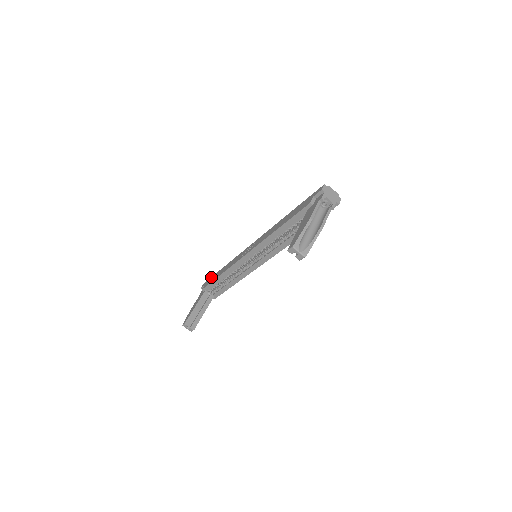
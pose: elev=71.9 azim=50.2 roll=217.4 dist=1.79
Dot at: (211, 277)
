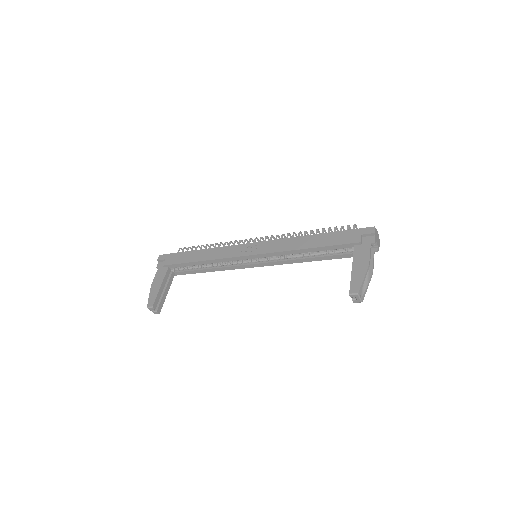
Dot at: (176, 253)
